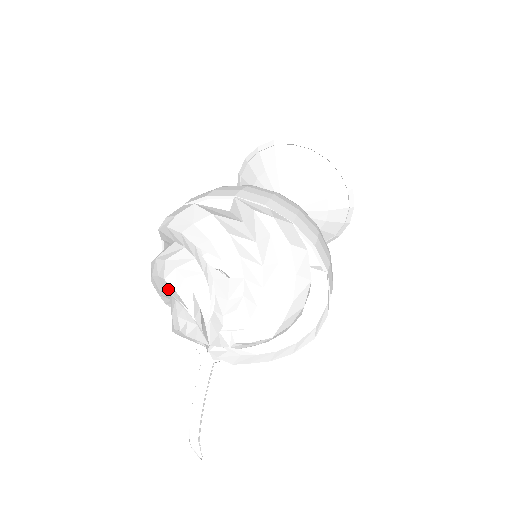
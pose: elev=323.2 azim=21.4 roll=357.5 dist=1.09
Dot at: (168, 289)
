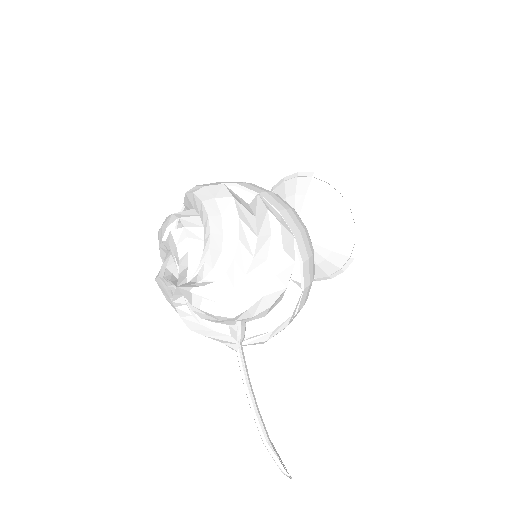
Dot at: (163, 287)
